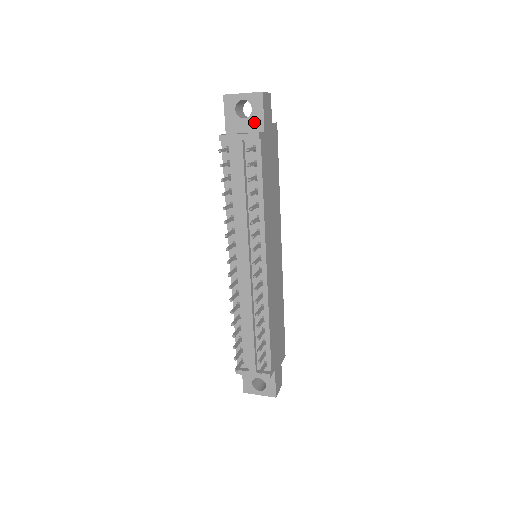
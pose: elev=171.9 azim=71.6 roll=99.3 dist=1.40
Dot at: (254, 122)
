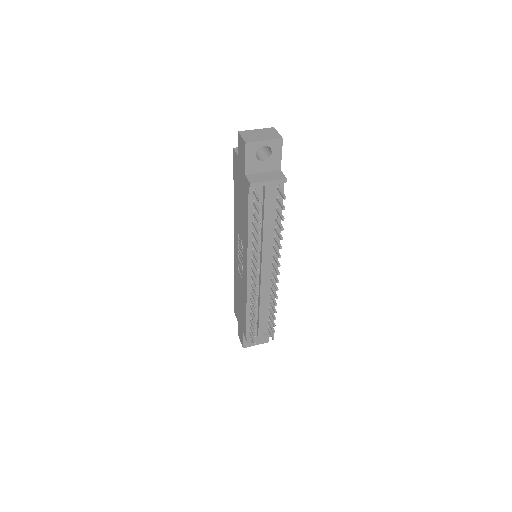
Dot at: (272, 163)
